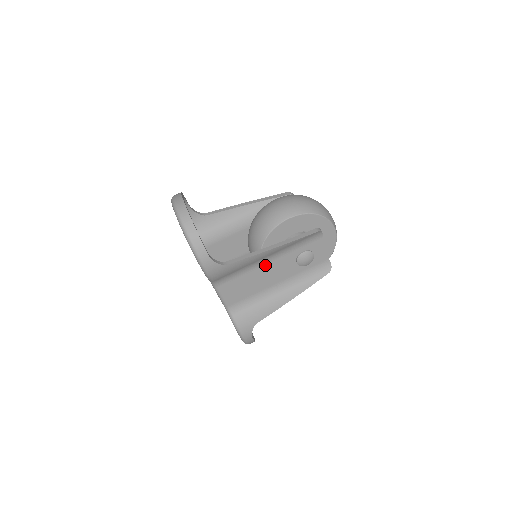
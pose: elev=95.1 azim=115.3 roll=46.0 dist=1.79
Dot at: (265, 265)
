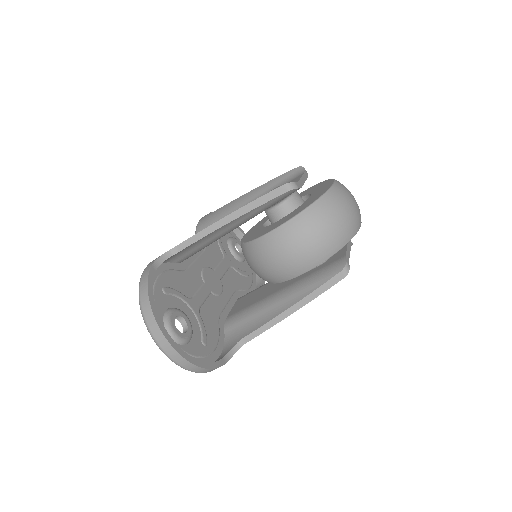
Dot at: occluded
